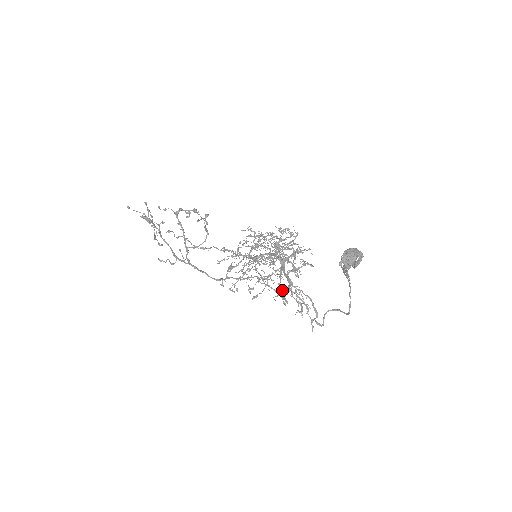
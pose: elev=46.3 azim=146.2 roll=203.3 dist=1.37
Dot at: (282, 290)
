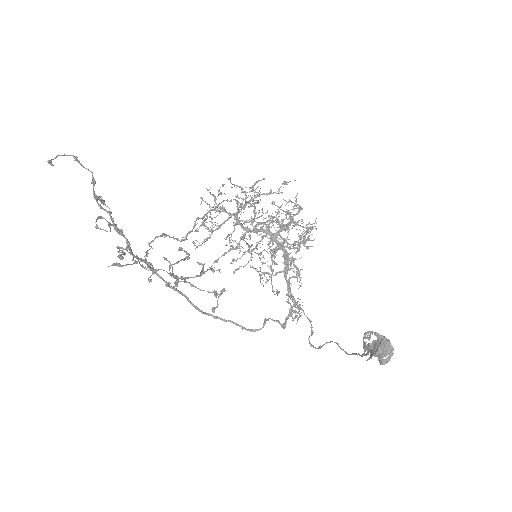
Dot at: (278, 292)
